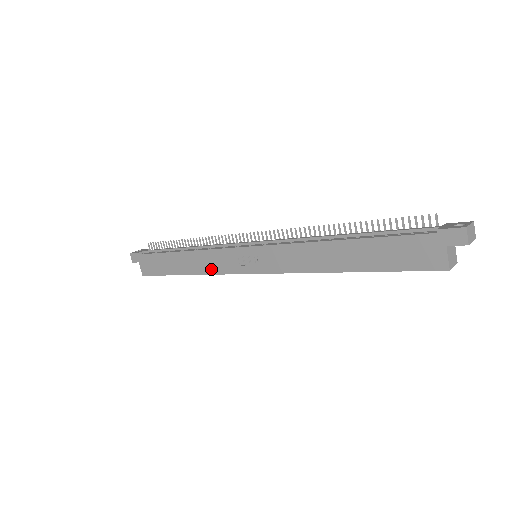
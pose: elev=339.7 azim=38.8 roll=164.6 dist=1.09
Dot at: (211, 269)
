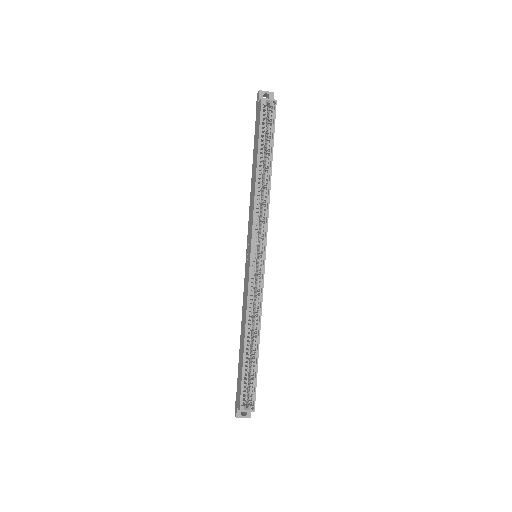
Dot at: (246, 304)
